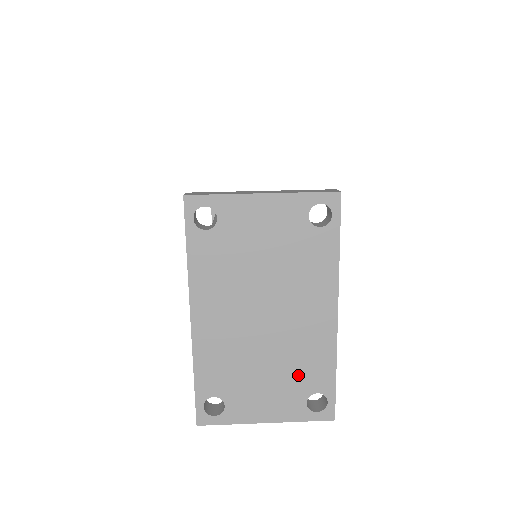
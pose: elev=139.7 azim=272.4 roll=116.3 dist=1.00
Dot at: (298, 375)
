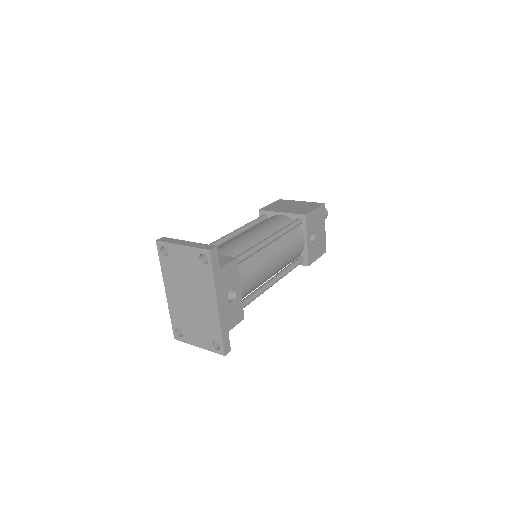
Dot at: (207, 329)
